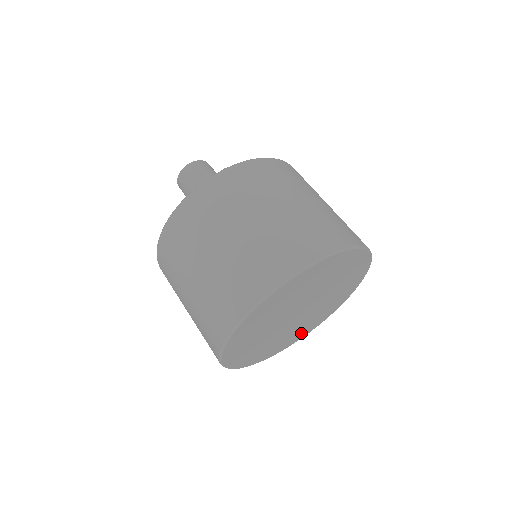
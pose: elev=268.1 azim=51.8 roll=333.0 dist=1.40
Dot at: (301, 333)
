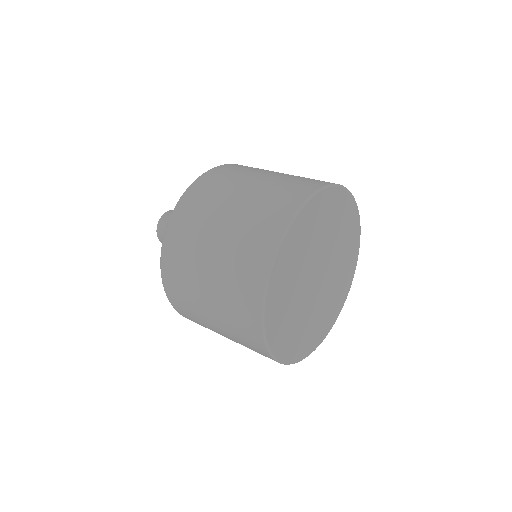
Dot at: (342, 290)
